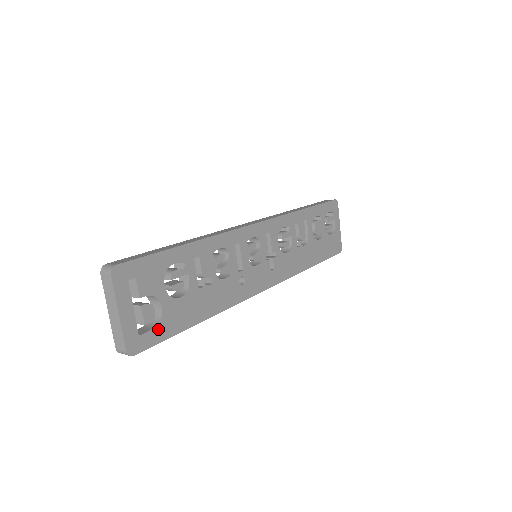
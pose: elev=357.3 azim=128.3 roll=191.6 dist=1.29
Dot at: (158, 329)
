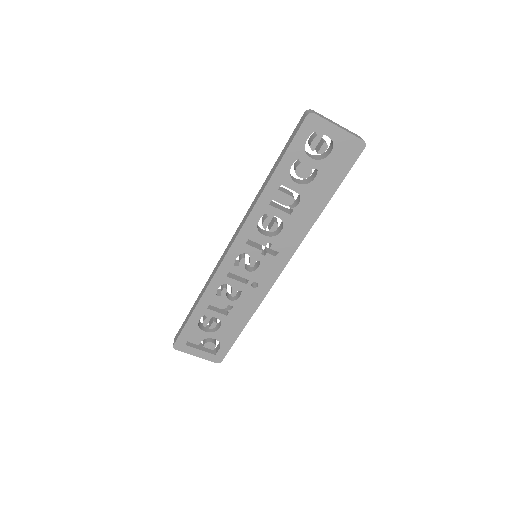
Dot at: (223, 346)
